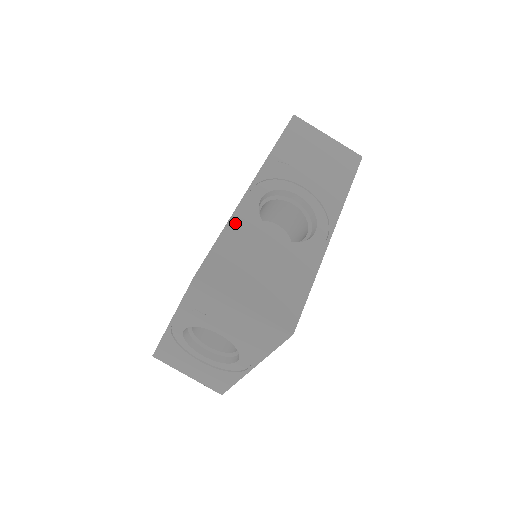
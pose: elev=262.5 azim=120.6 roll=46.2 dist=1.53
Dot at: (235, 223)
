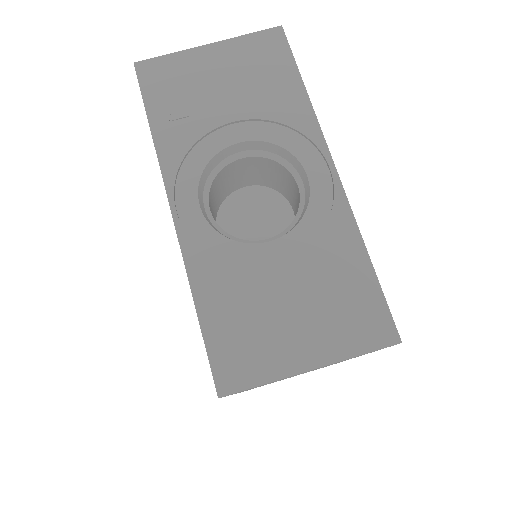
Dot at: occluded
